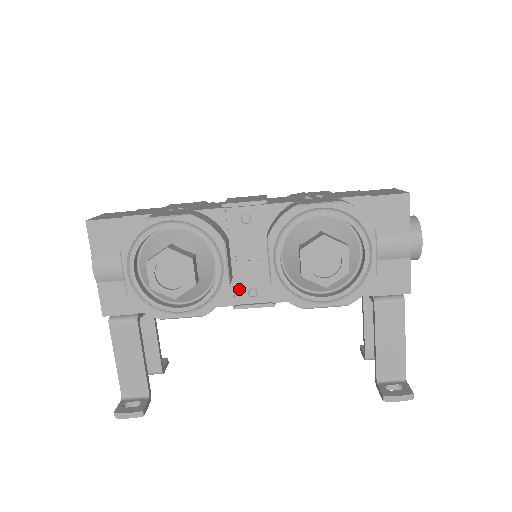
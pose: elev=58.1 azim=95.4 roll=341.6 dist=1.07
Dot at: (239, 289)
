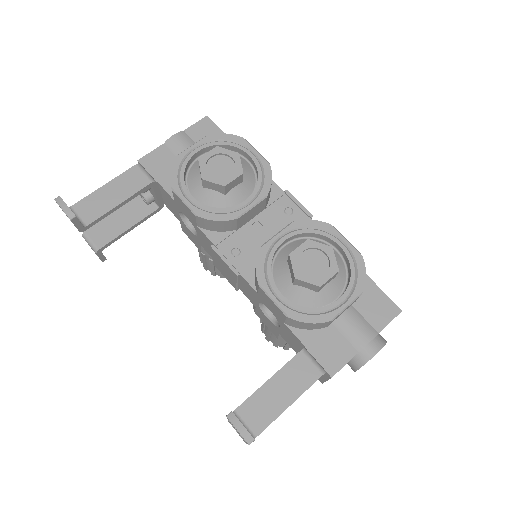
Dot at: (231, 241)
